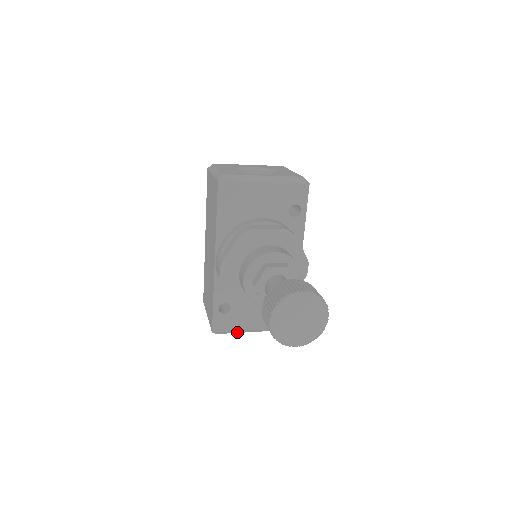
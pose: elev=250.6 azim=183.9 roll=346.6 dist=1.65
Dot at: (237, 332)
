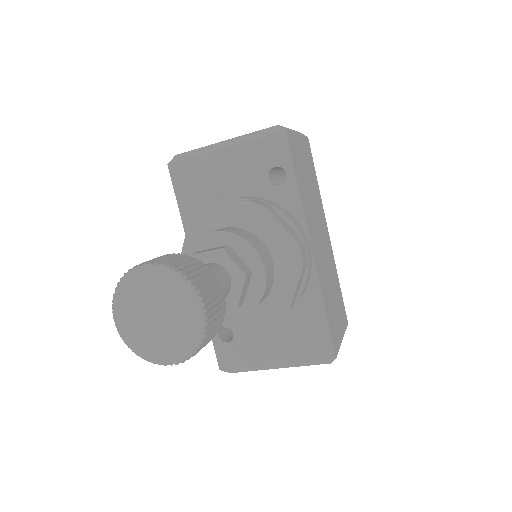
Dot at: (256, 369)
